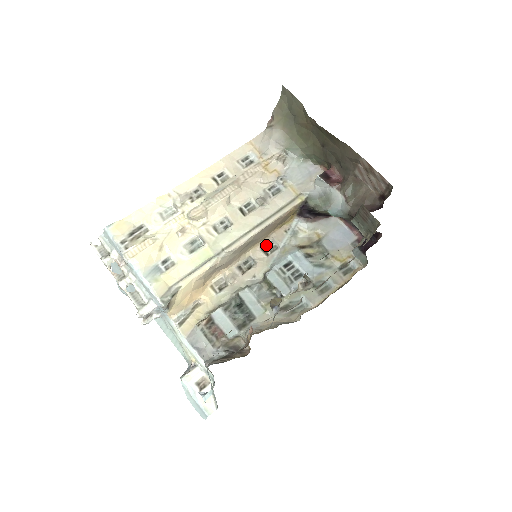
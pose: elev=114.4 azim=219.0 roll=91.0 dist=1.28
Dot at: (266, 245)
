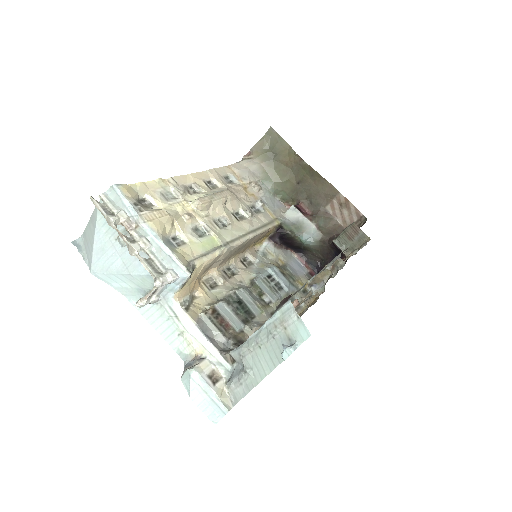
Dot at: (243, 259)
